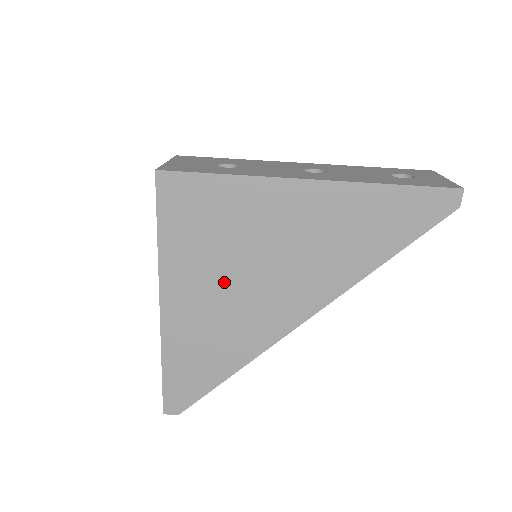
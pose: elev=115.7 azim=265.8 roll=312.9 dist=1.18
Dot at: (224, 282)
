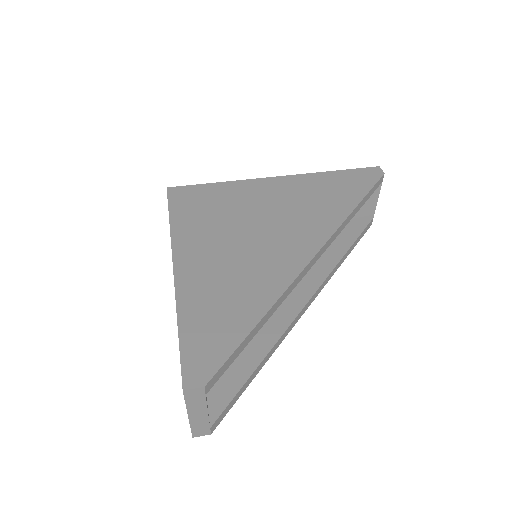
Dot at: (232, 239)
